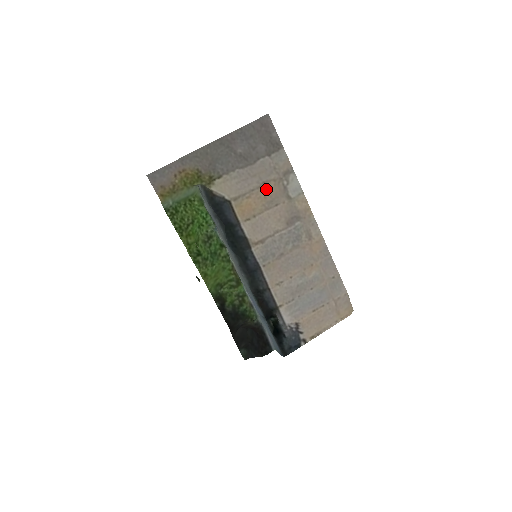
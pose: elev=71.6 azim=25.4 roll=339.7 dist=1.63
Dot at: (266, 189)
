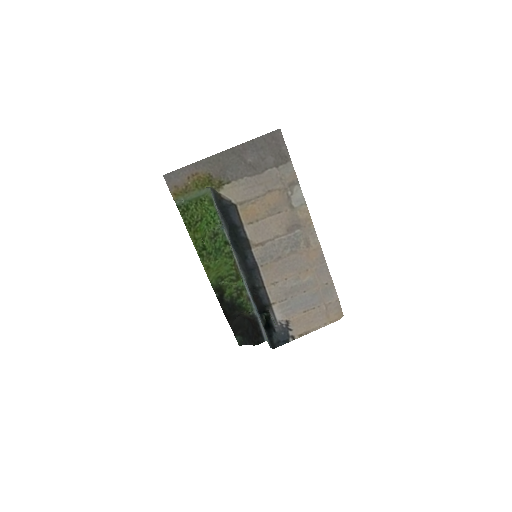
Dot at: (271, 197)
